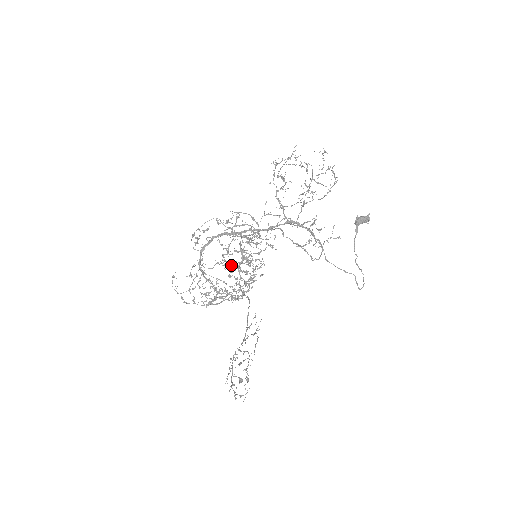
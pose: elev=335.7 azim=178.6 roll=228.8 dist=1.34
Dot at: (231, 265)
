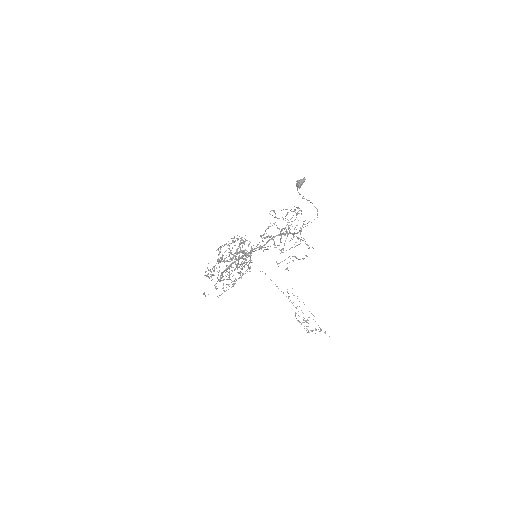
Dot at: occluded
